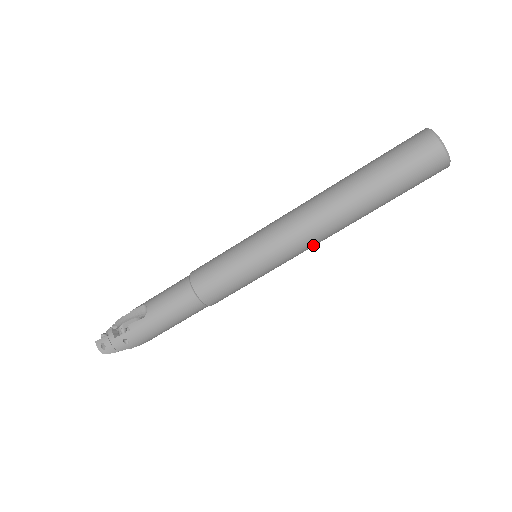
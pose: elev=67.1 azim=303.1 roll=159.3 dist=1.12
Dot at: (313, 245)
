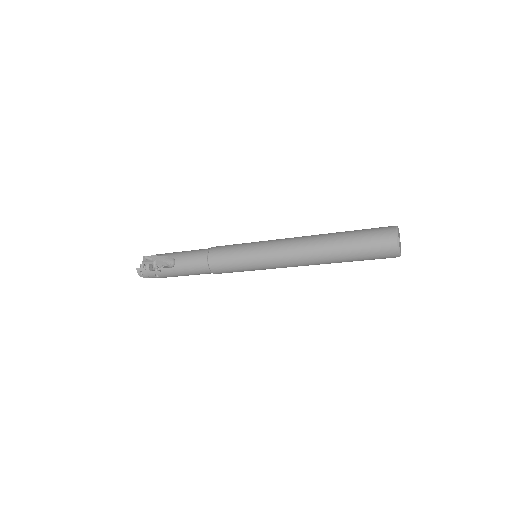
Dot at: occluded
